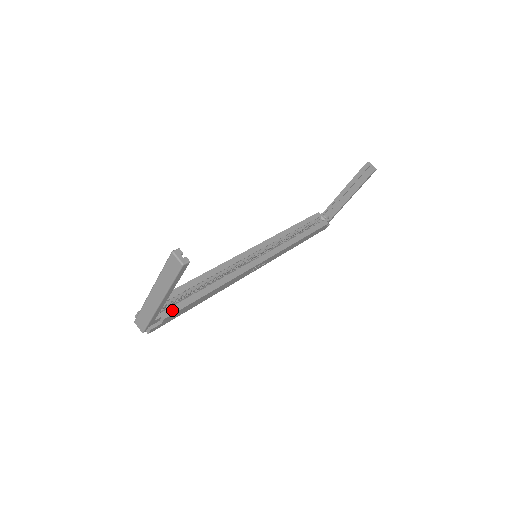
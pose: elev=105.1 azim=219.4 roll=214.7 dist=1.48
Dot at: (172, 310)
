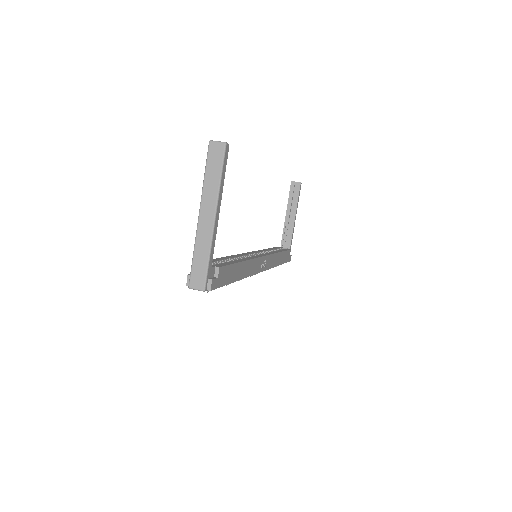
Dot at: (220, 265)
